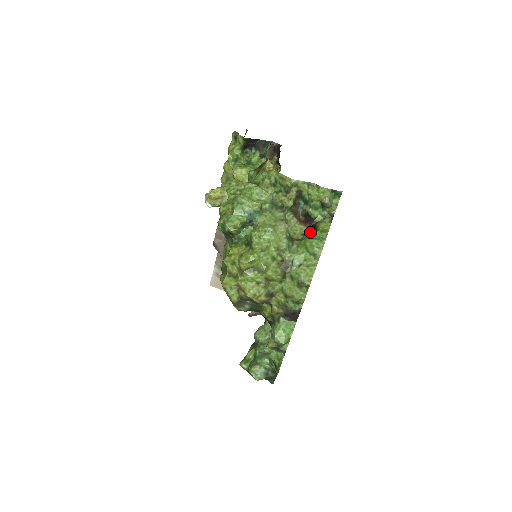
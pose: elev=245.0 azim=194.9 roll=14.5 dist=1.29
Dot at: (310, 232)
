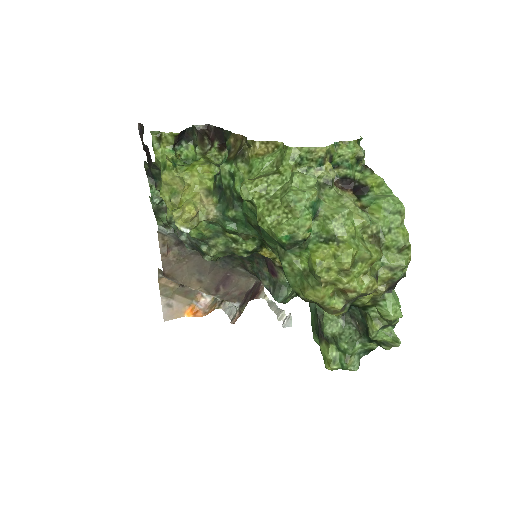
Dot at: (362, 194)
